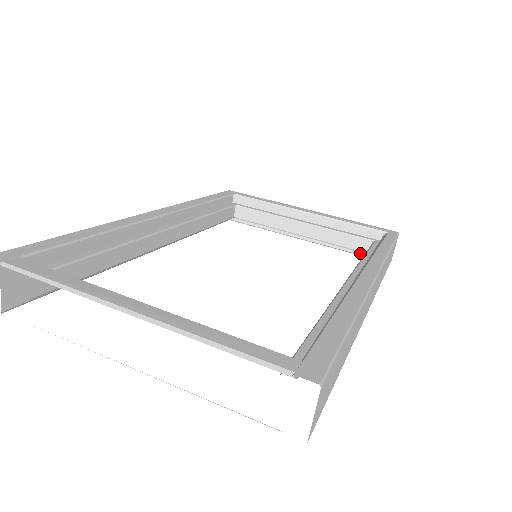
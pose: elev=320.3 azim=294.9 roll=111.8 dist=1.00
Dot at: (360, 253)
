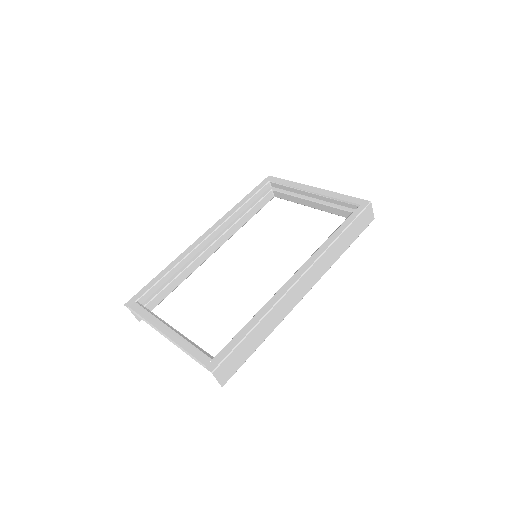
Dot at: occluded
